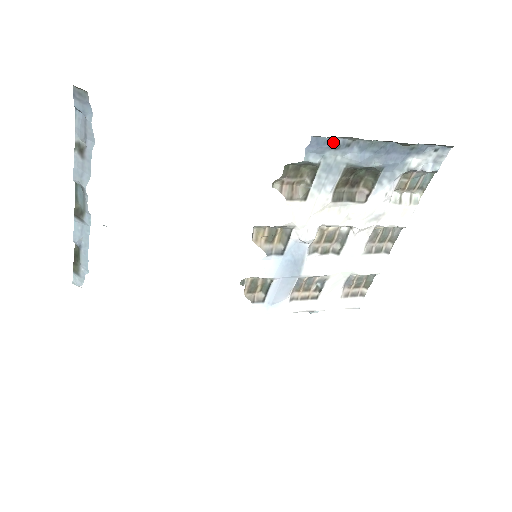
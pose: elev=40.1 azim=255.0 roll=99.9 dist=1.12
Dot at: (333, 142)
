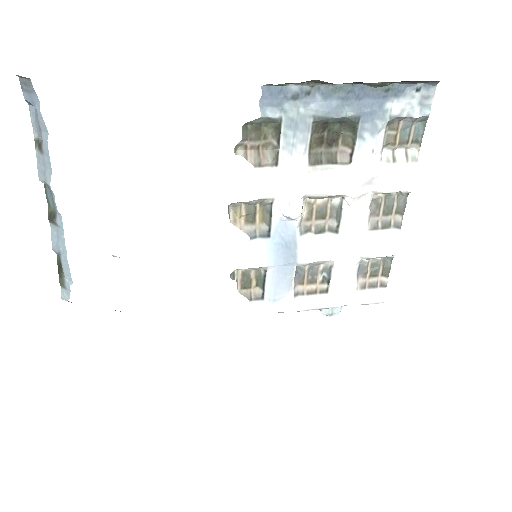
Dot at: (289, 91)
